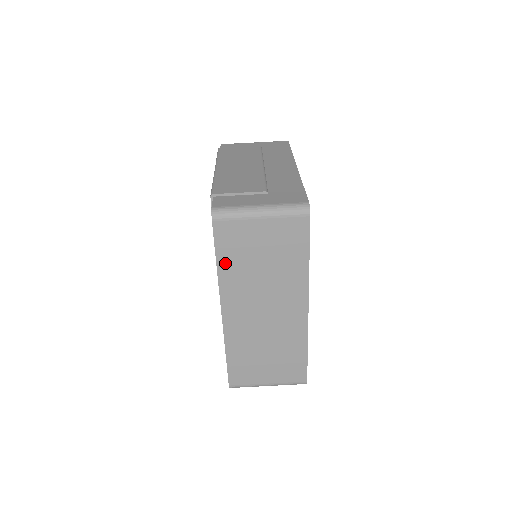
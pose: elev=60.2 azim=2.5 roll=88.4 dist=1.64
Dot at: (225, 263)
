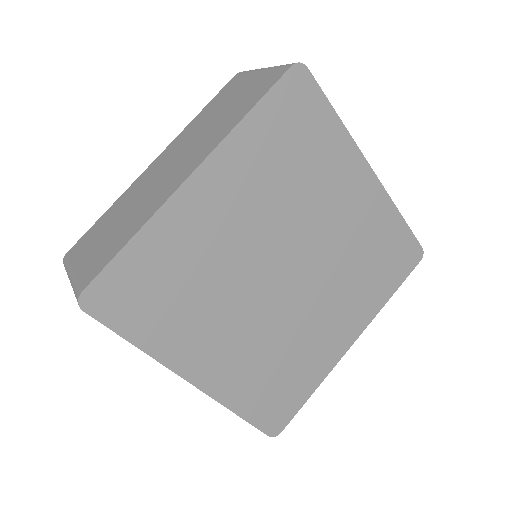
Dot at: (205, 112)
